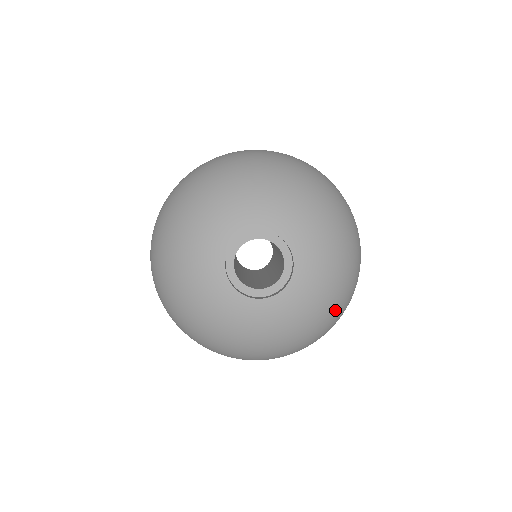
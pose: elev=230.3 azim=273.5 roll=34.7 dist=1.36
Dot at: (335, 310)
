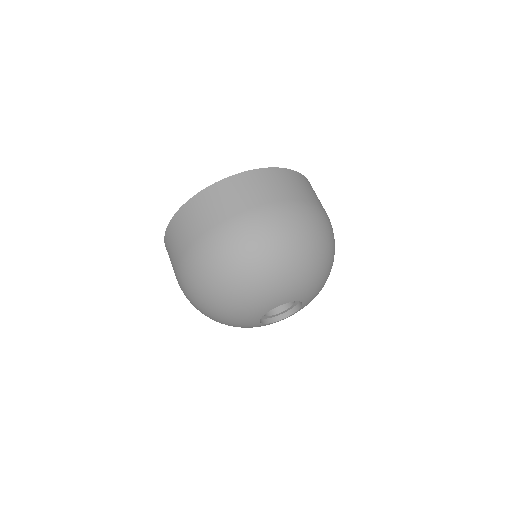
Dot at: occluded
